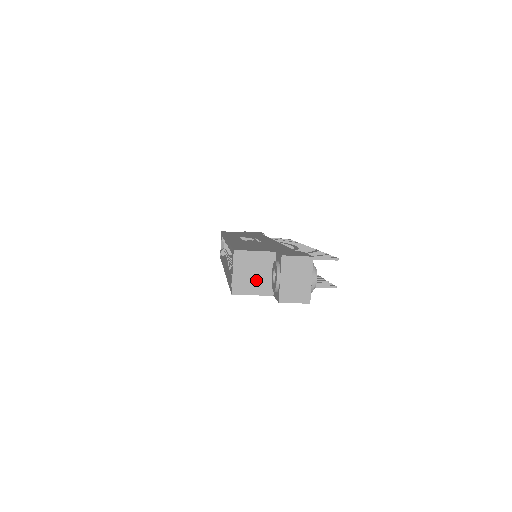
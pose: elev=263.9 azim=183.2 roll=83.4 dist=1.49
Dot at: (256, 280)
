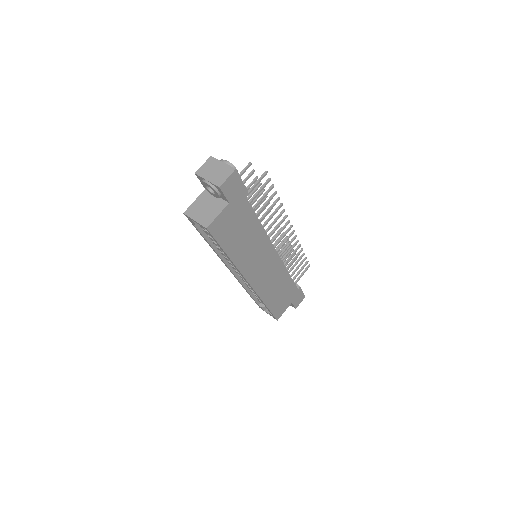
Dot at: (211, 209)
